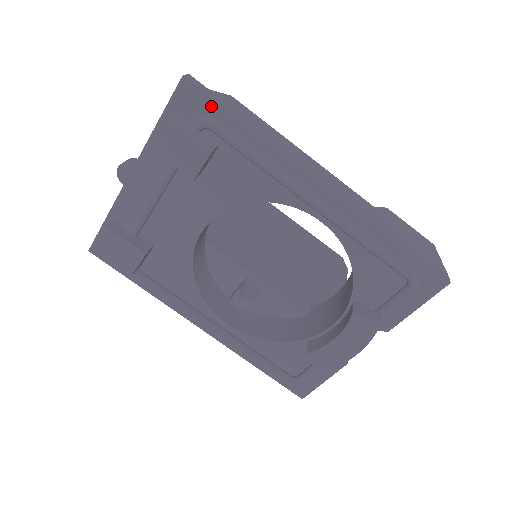
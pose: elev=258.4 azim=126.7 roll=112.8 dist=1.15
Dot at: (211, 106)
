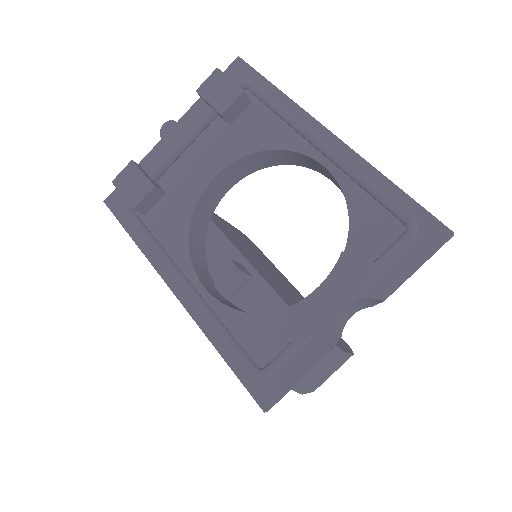
Dot at: (253, 75)
